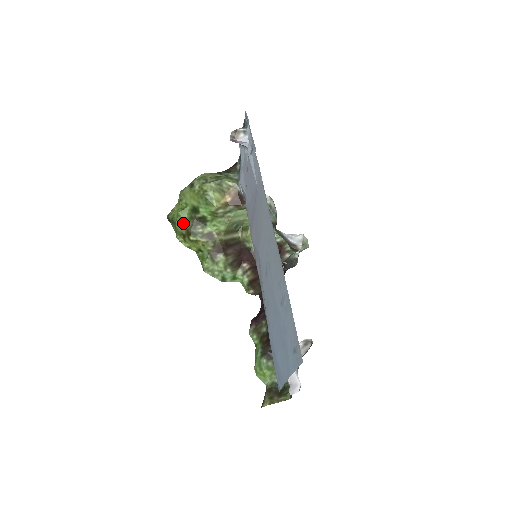
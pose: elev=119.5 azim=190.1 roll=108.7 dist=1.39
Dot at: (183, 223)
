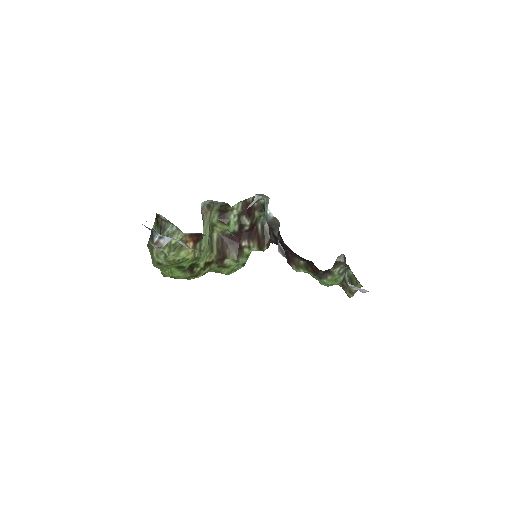
Dot at: (183, 277)
